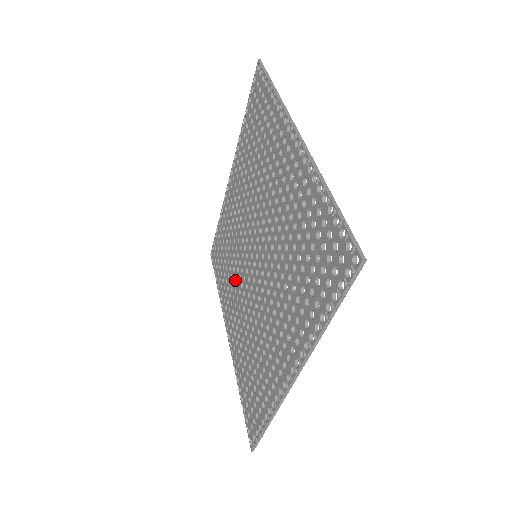
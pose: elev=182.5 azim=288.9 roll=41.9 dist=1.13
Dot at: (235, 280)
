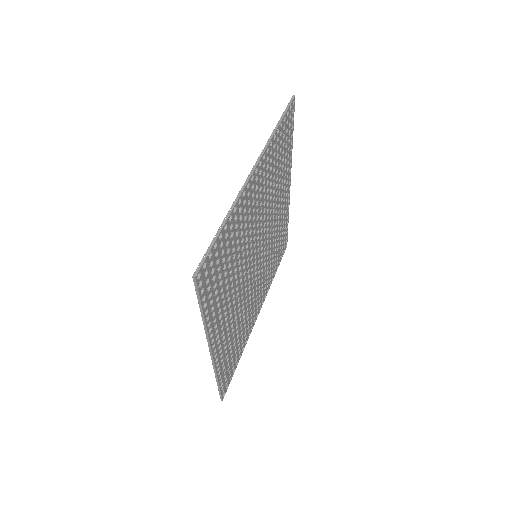
Dot at: occluded
